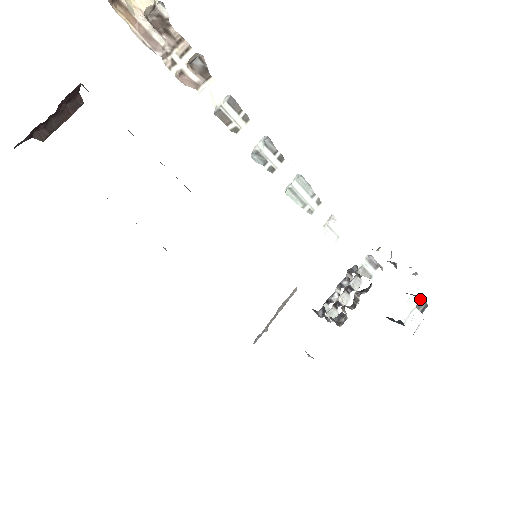
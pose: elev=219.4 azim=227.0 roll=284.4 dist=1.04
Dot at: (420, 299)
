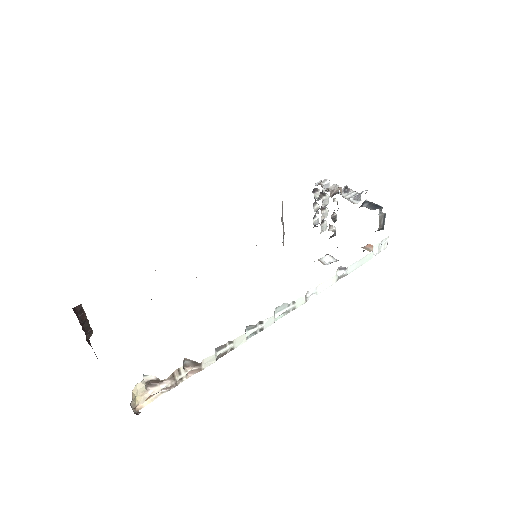
Dot at: (379, 217)
